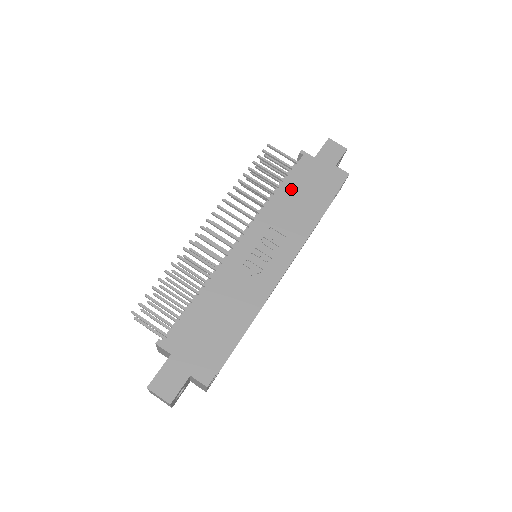
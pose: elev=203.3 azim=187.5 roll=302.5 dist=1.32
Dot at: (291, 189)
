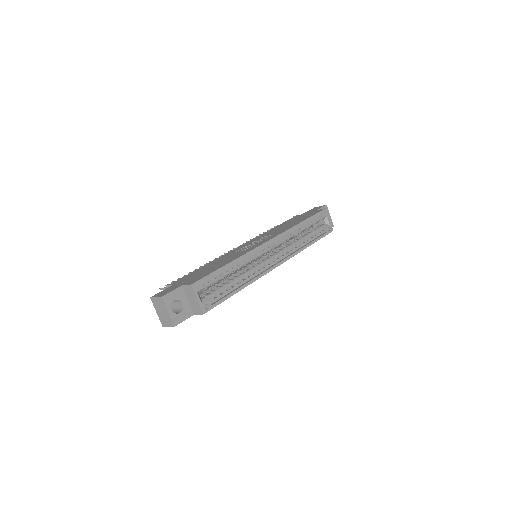
Dot at: (282, 225)
